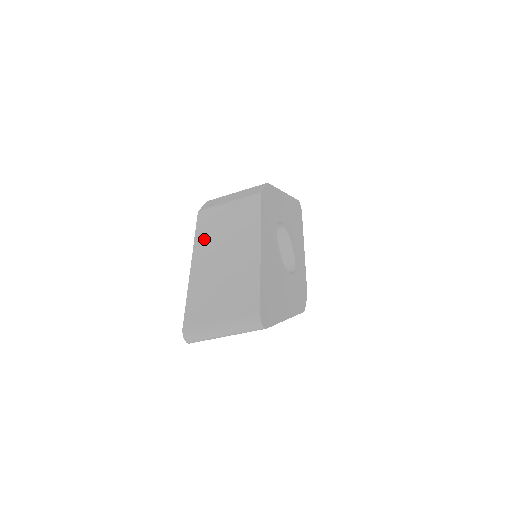
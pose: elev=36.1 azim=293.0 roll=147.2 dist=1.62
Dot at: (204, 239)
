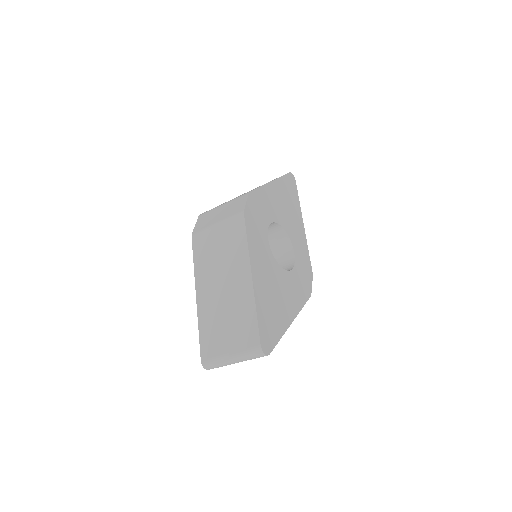
Dot at: (202, 267)
